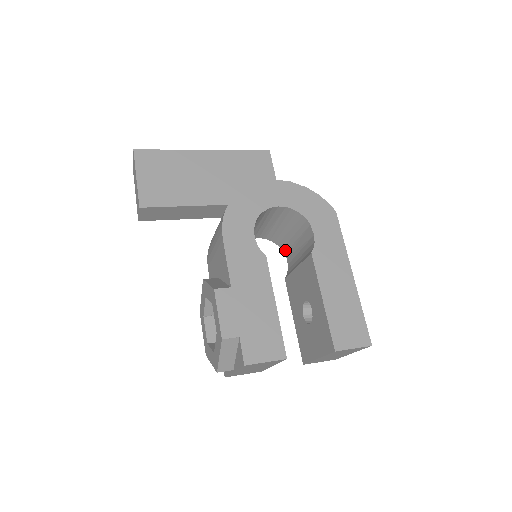
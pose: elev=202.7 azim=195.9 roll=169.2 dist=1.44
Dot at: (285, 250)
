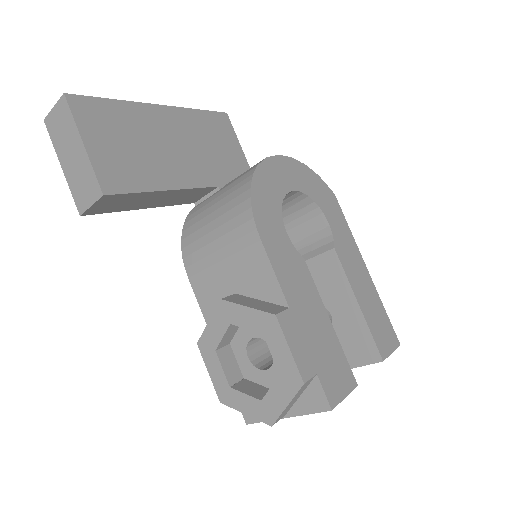
Dot at: occluded
